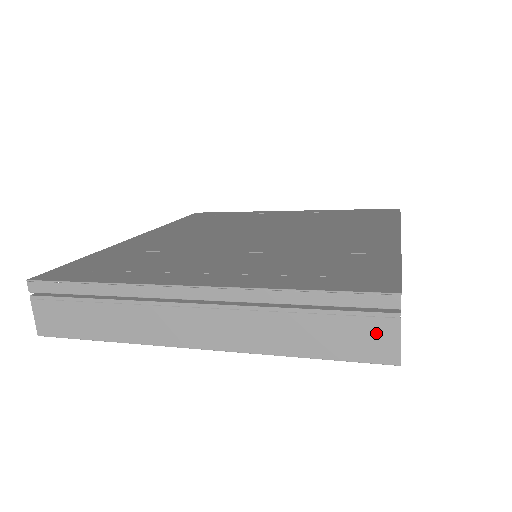
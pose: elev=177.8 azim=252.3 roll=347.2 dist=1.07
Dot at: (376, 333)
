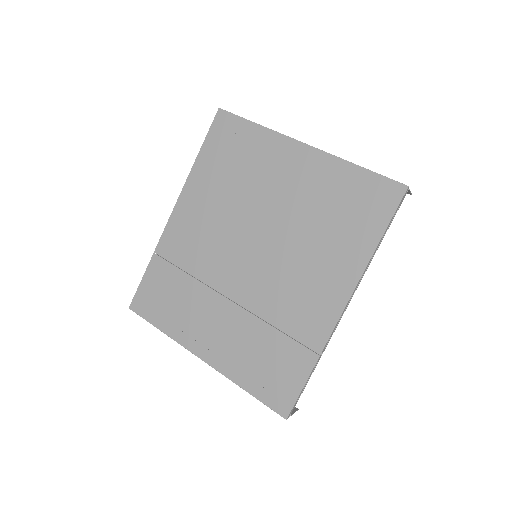
Dot at: occluded
